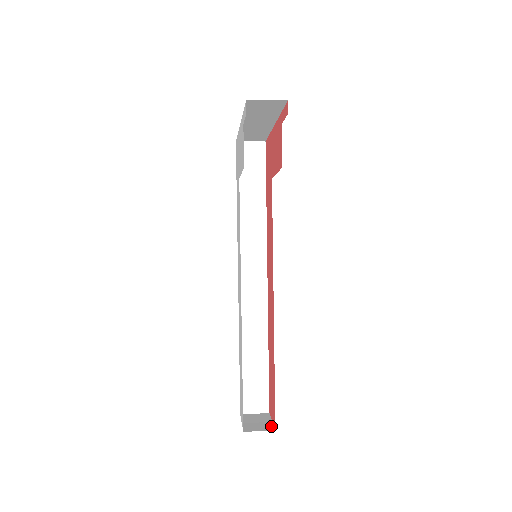
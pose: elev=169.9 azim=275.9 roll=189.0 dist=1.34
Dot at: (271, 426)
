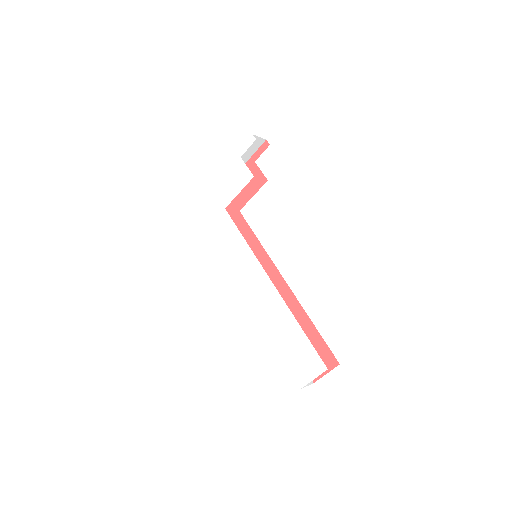
Dot at: occluded
